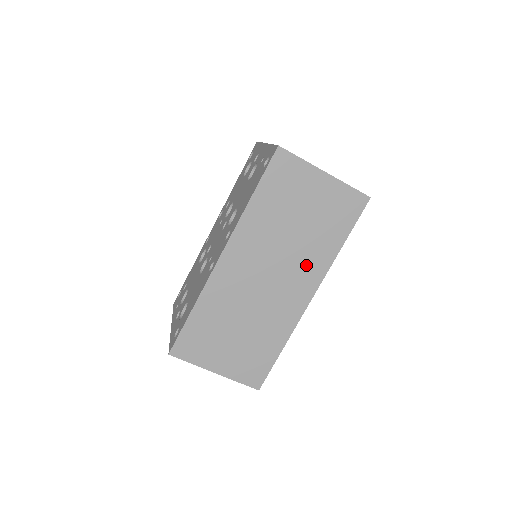
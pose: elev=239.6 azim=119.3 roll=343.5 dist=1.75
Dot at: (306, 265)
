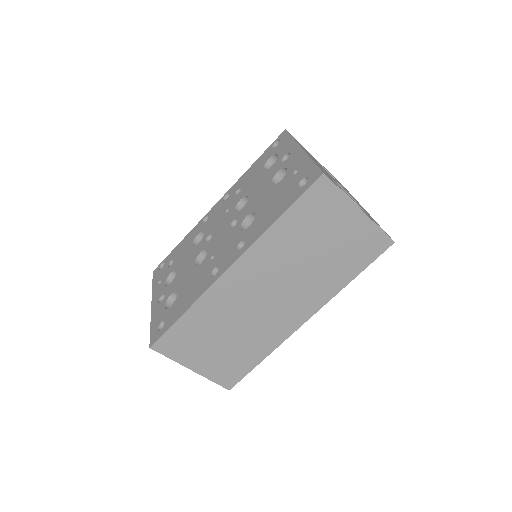
Dot at: (311, 291)
